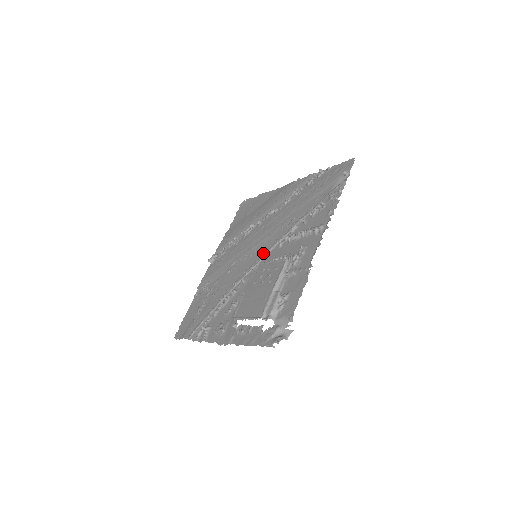
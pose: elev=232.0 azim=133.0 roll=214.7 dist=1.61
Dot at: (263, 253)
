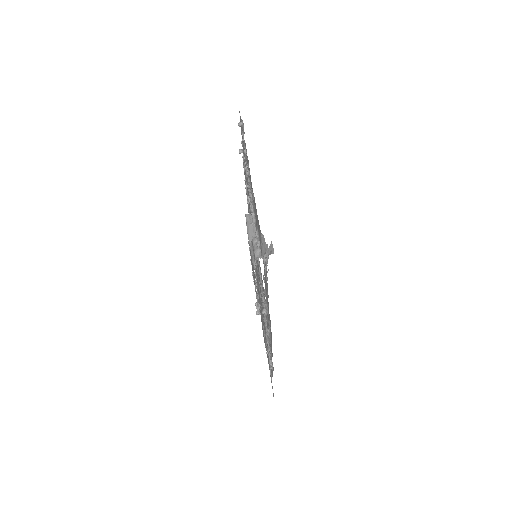
Dot at: occluded
